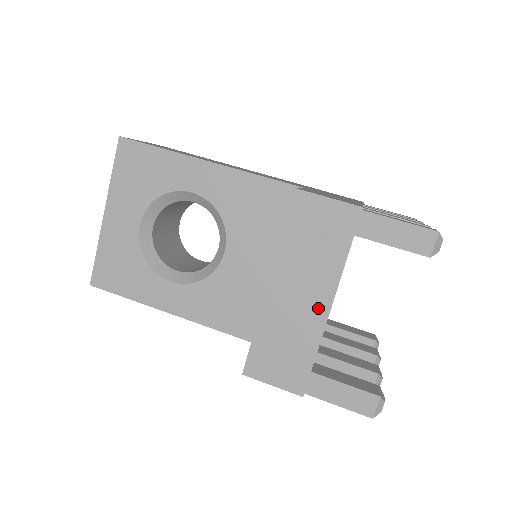
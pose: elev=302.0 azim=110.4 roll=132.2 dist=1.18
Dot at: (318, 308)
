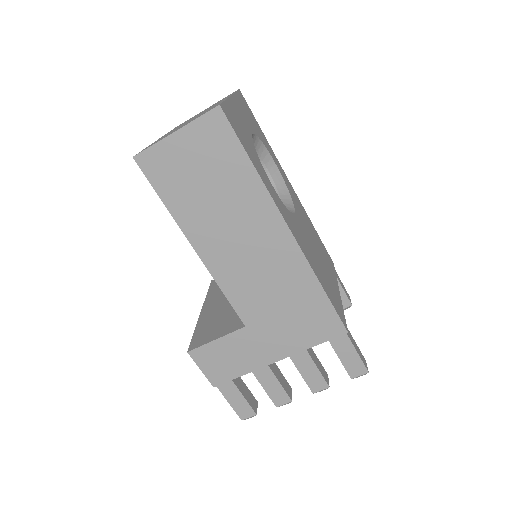
Dot at: occluded
